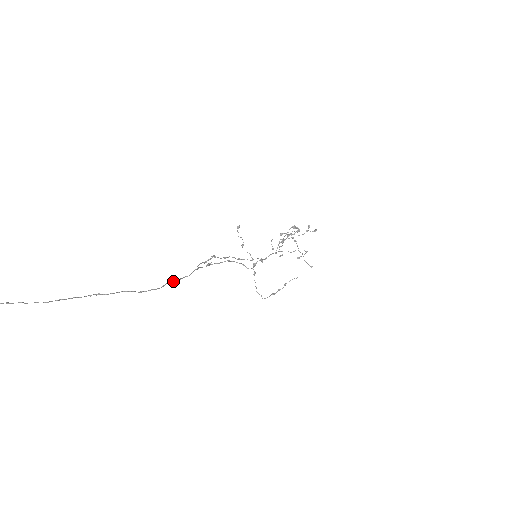
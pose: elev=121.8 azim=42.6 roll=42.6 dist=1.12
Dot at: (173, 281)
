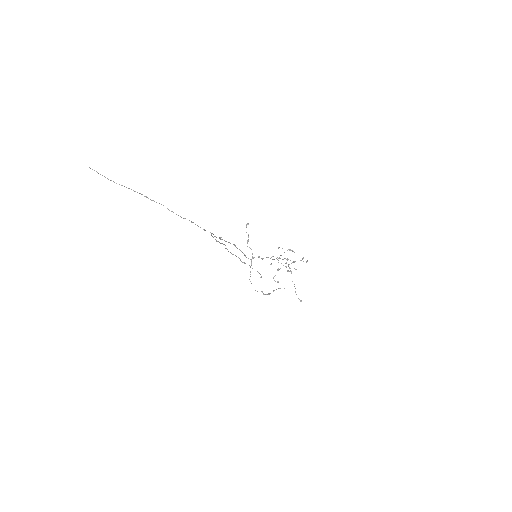
Dot at: (193, 222)
